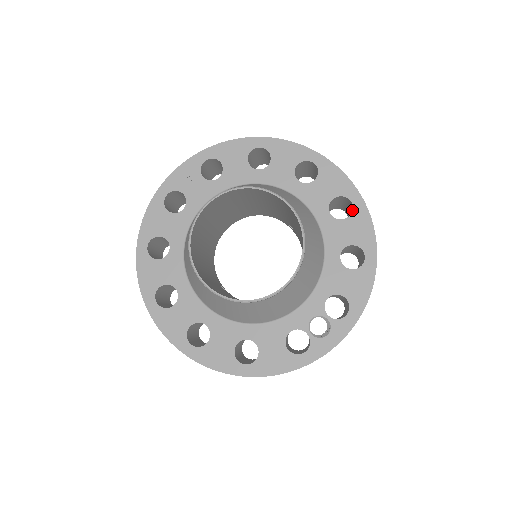
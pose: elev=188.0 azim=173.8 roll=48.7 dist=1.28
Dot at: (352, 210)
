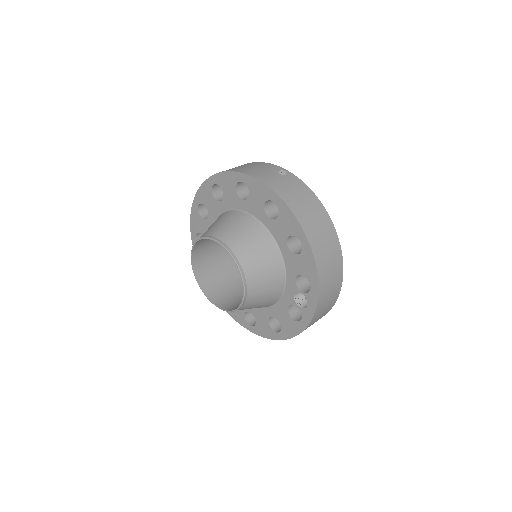
Dot at: (278, 208)
